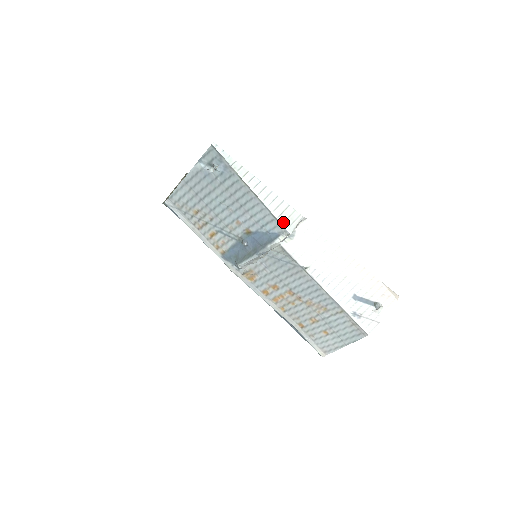
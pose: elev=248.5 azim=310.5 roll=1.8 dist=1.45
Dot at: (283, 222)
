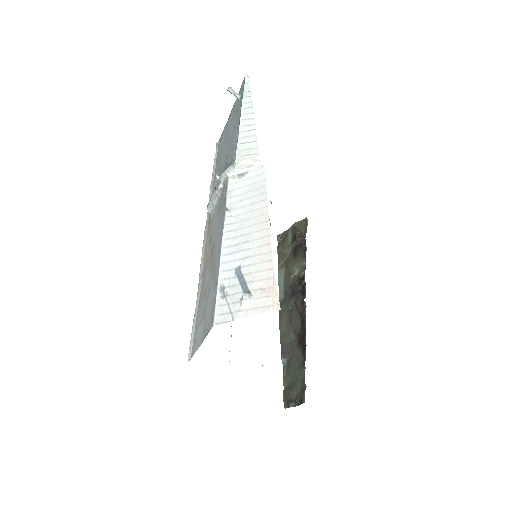
Dot at: (239, 150)
